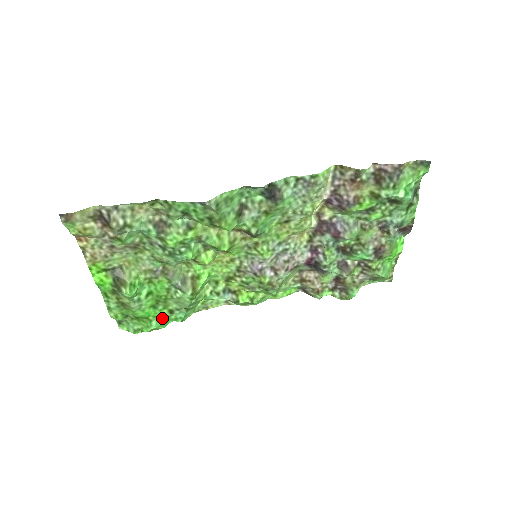
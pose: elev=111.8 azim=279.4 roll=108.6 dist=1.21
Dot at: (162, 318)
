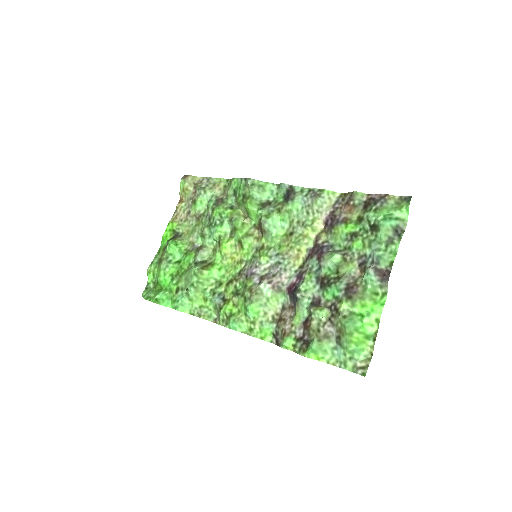
Dot at: (169, 294)
